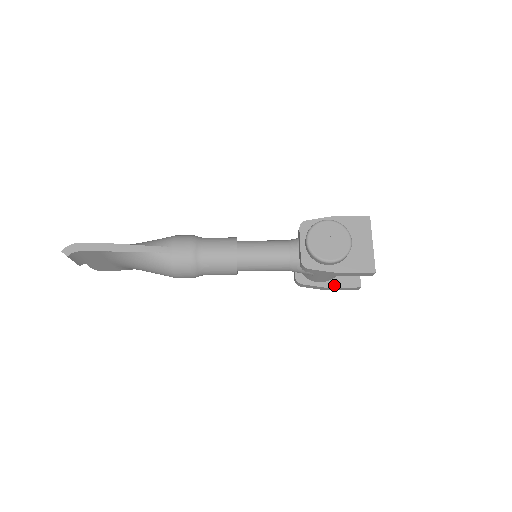
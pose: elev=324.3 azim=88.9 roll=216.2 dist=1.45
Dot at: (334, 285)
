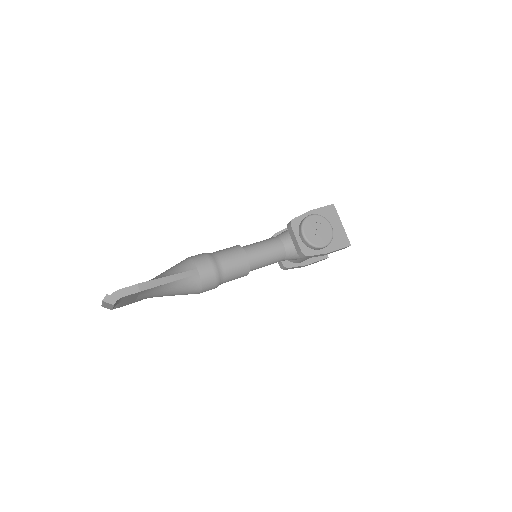
Dot at: (311, 261)
